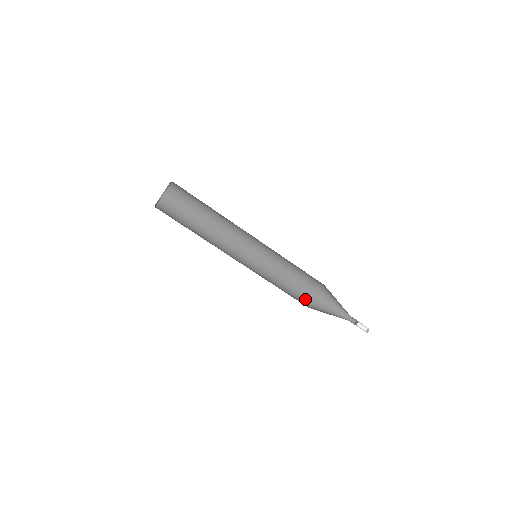
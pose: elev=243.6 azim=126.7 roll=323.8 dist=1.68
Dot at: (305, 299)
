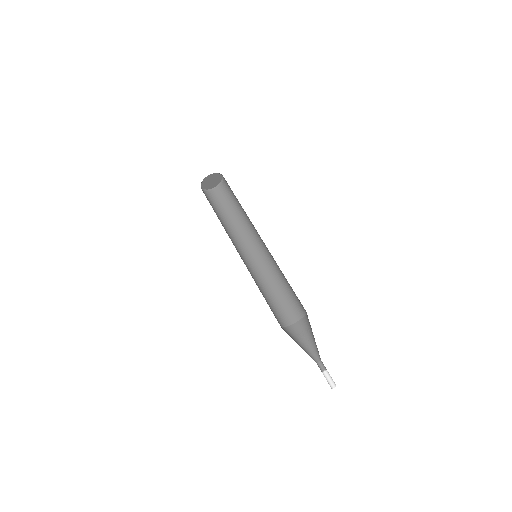
Dot at: (279, 323)
